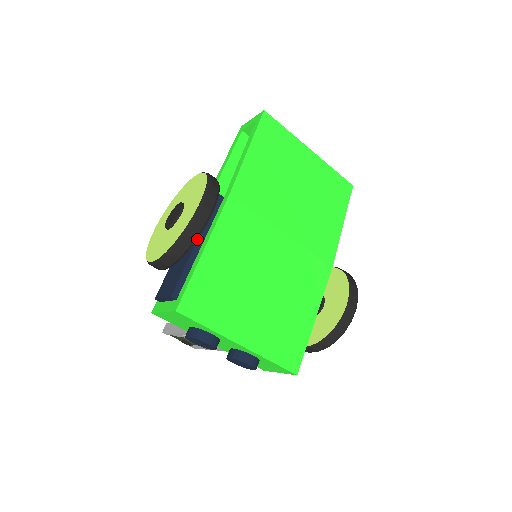
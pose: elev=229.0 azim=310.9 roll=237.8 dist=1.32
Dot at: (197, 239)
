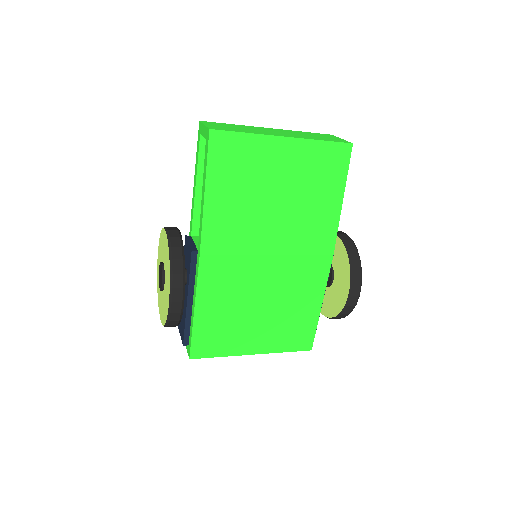
Dot at: (187, 297)
